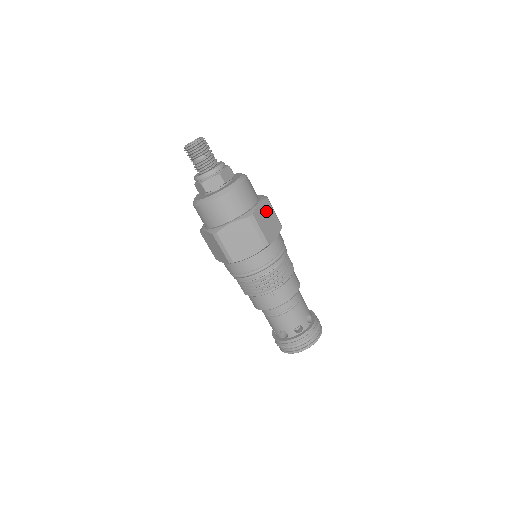
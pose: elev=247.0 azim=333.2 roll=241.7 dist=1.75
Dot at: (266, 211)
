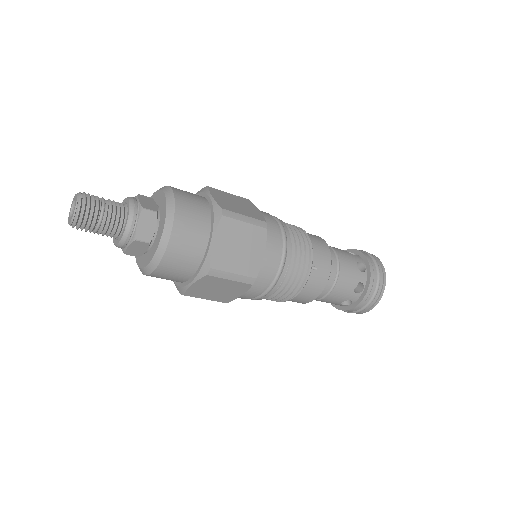
Dot at: (210, 285)
